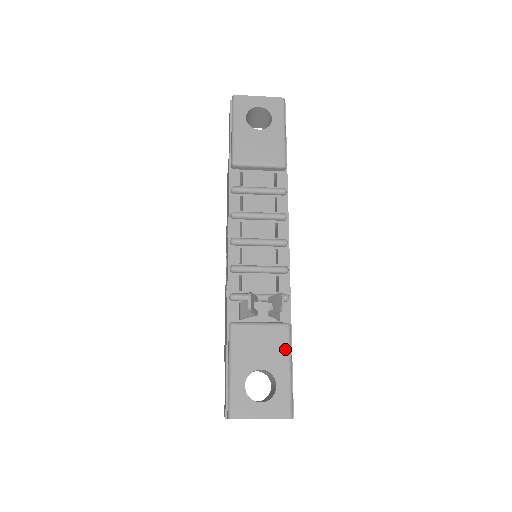
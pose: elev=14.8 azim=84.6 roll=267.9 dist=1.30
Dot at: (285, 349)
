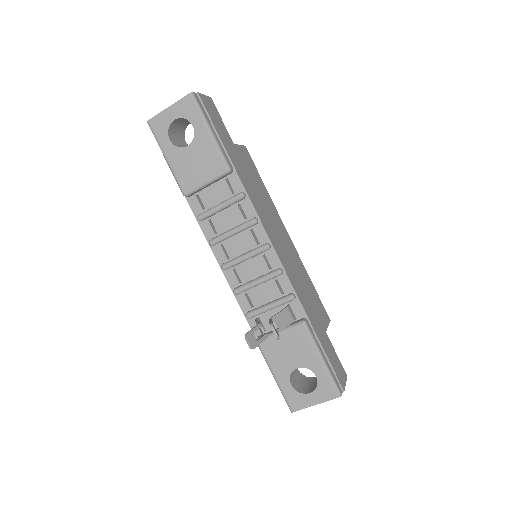
Dot at: (309, 345)
